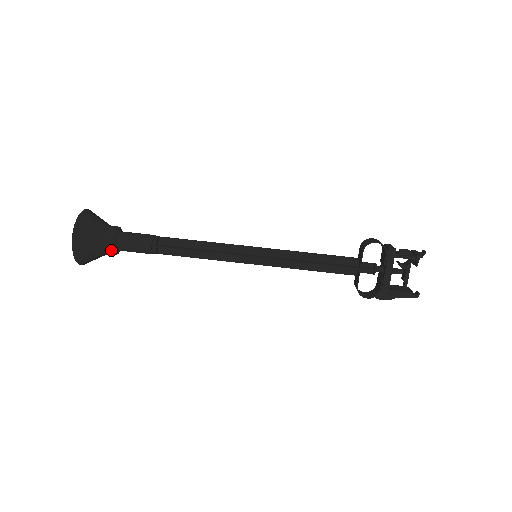
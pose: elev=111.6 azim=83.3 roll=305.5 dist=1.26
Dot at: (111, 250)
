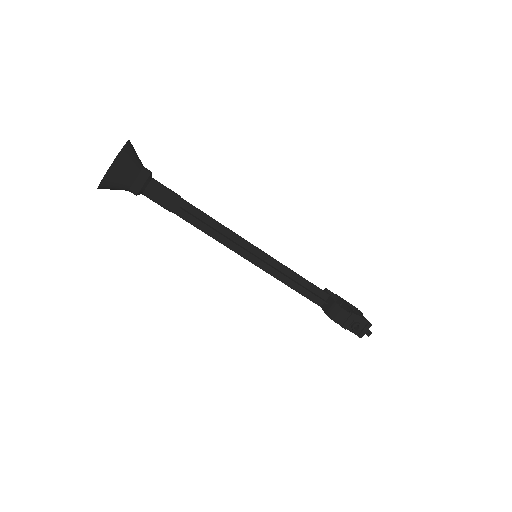
Dot at: occluded
